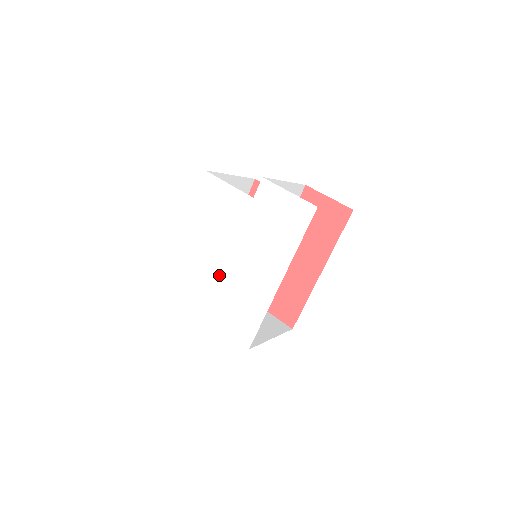
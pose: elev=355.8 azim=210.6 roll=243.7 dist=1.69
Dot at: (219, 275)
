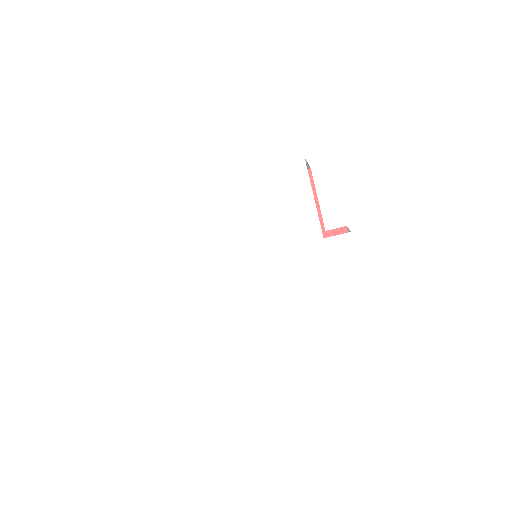
Dot at: (218, 261)
